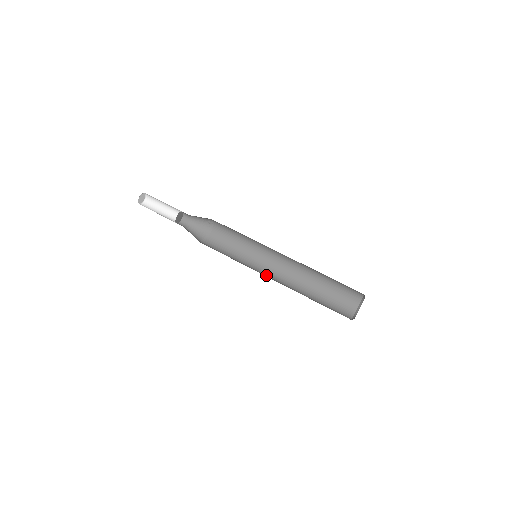
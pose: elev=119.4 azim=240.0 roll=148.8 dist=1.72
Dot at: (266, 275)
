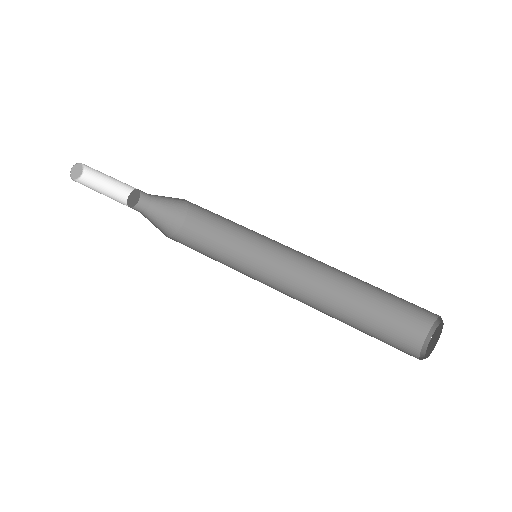
Dot at: (278, 280)
